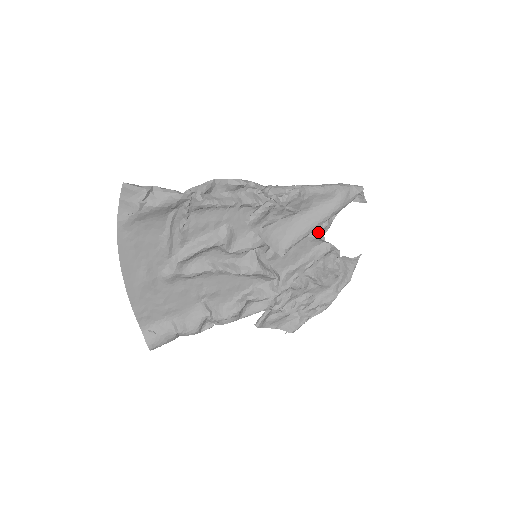
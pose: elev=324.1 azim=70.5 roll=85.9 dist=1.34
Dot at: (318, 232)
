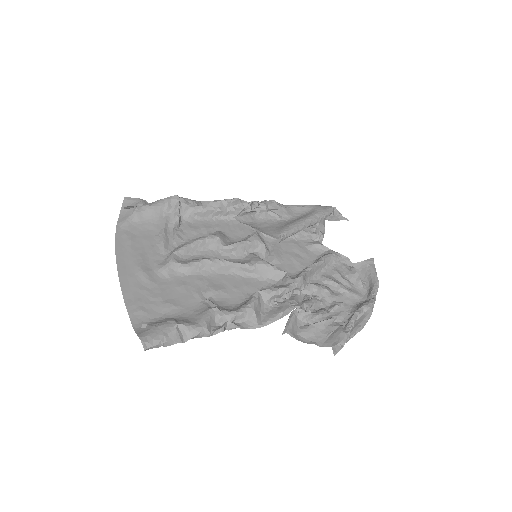
Dot at: (314, 242)
